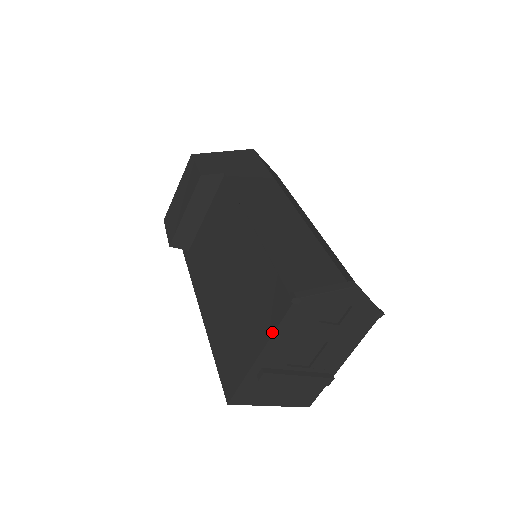
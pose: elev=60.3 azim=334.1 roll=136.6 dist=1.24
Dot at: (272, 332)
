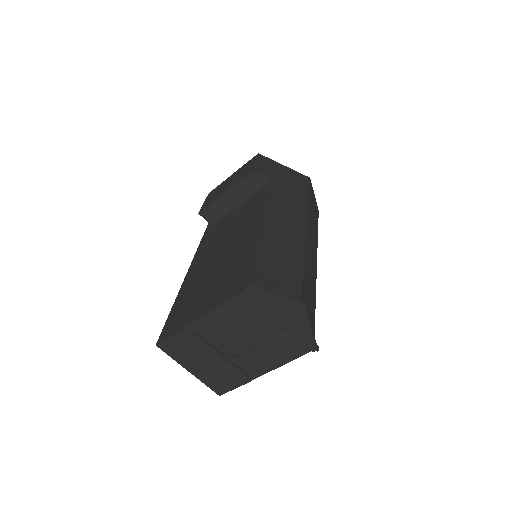
Dot at: (219, 304)
